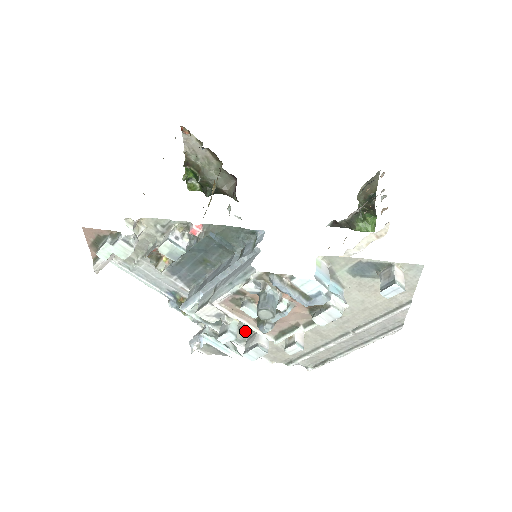
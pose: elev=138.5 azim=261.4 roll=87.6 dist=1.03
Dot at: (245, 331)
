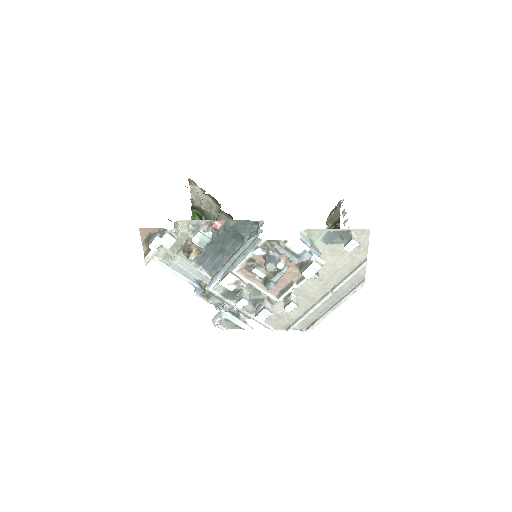
Dot at: (254, 303)
